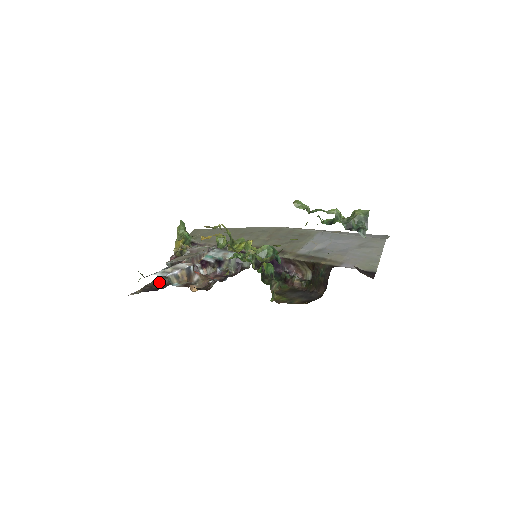
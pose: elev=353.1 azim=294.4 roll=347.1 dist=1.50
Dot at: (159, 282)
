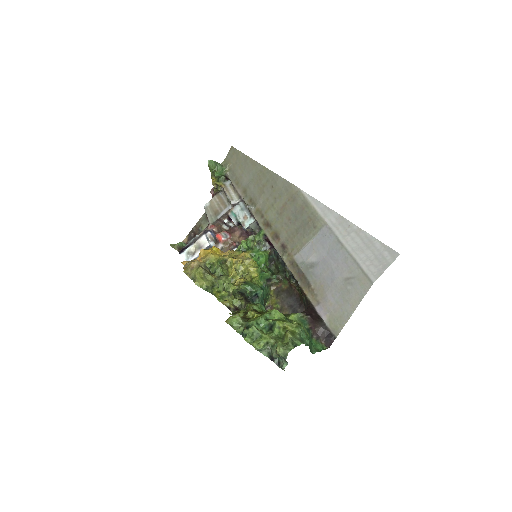
Dot at: (201, 228)
